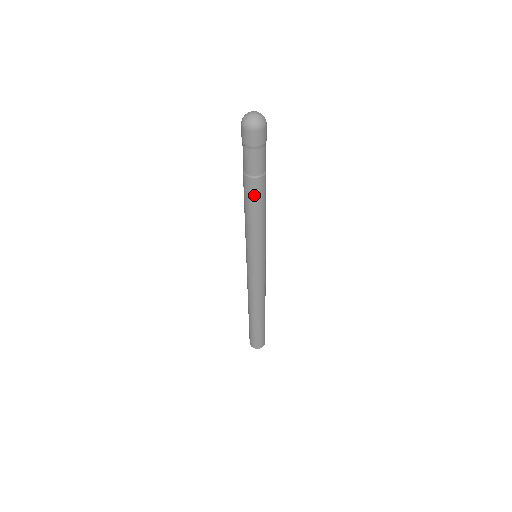
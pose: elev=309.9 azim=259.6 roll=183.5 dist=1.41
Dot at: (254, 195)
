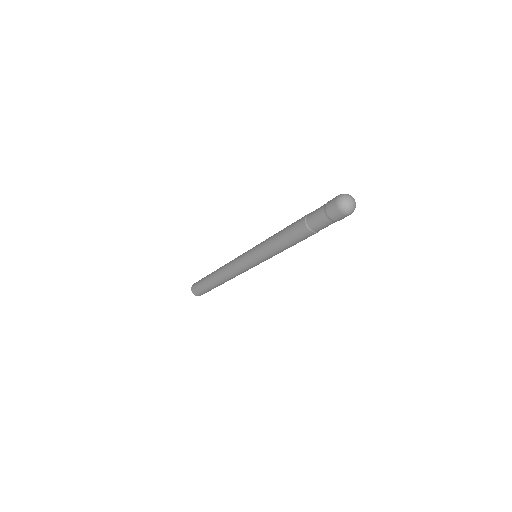
Dot at: occluded
